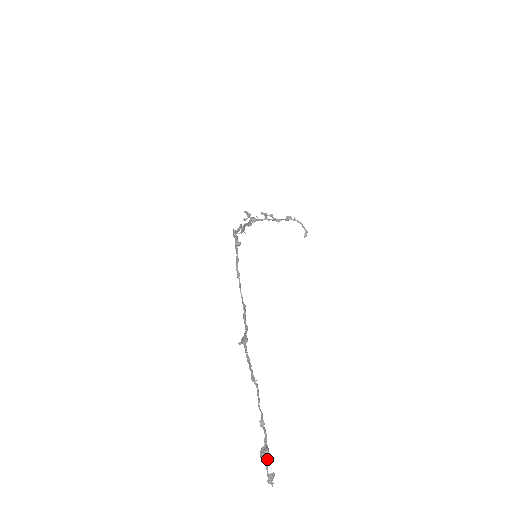
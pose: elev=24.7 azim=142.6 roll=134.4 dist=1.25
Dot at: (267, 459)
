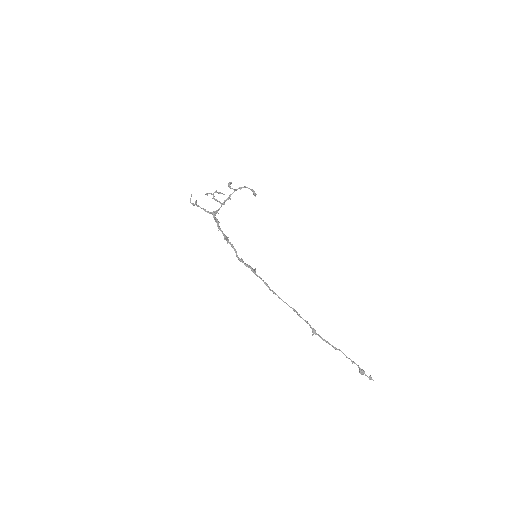
Dot at: occluded
